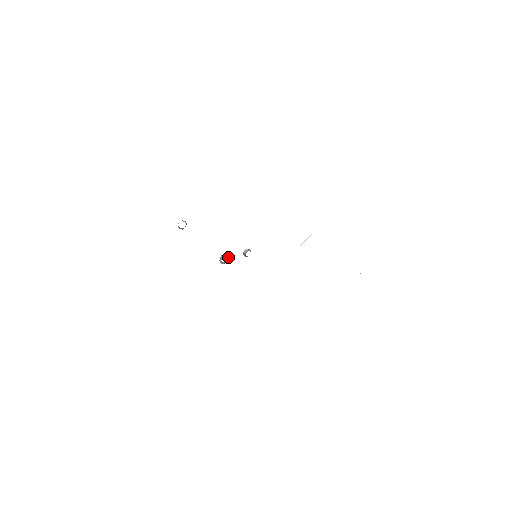
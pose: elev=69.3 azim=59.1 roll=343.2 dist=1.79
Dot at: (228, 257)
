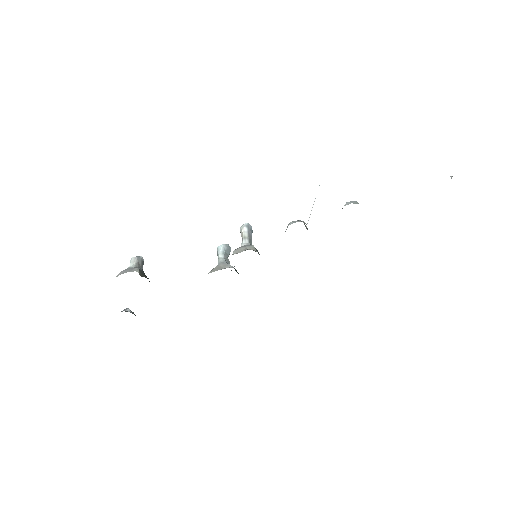
Dot at: (226, 248)
